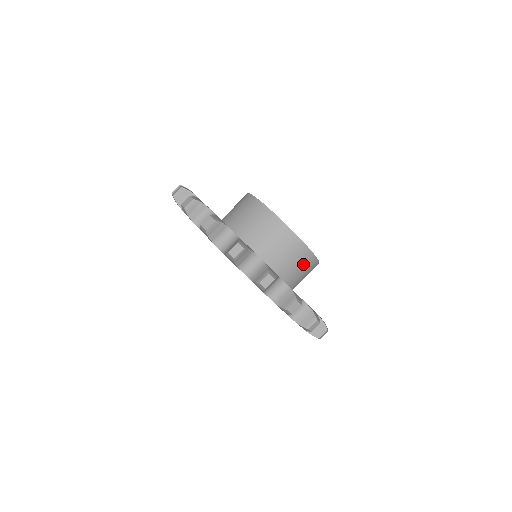
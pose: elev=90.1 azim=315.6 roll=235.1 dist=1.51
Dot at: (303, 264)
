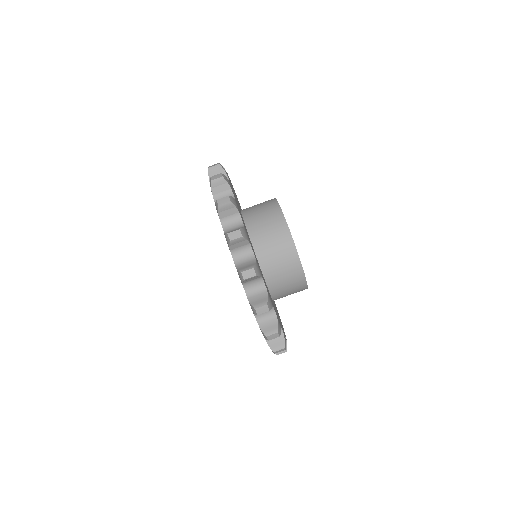
Dot at: (282, 252)
